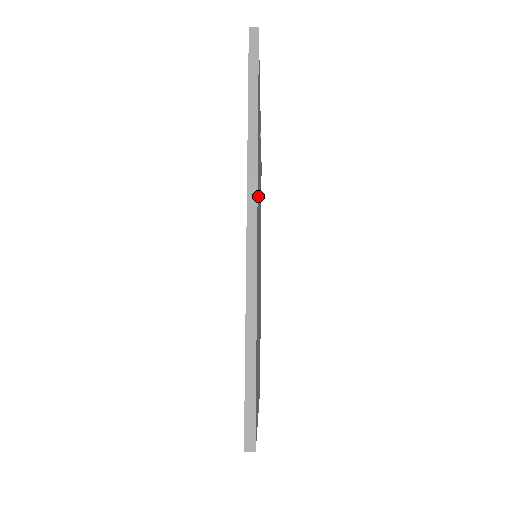
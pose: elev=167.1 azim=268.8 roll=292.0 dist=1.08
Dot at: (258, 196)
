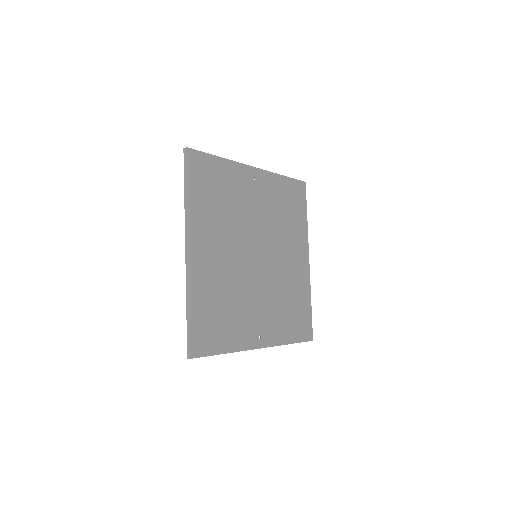
Dot at: (210, 231)
